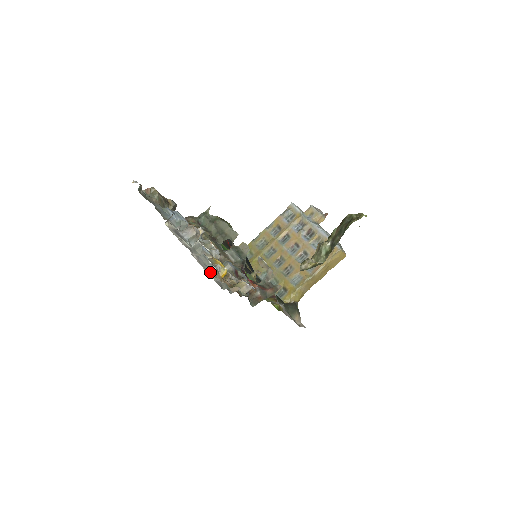
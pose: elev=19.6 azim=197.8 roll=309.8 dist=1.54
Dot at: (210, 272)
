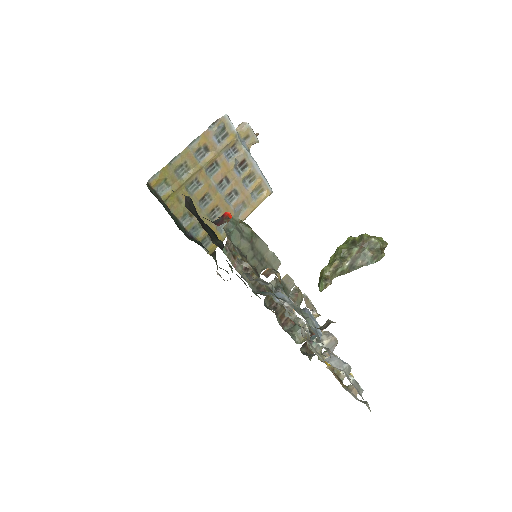
Dot at: occluded
